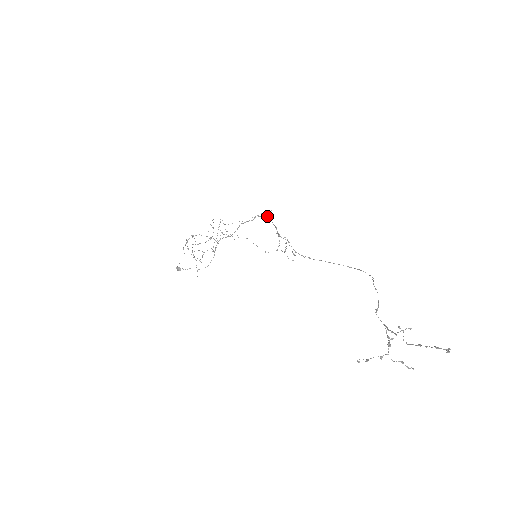
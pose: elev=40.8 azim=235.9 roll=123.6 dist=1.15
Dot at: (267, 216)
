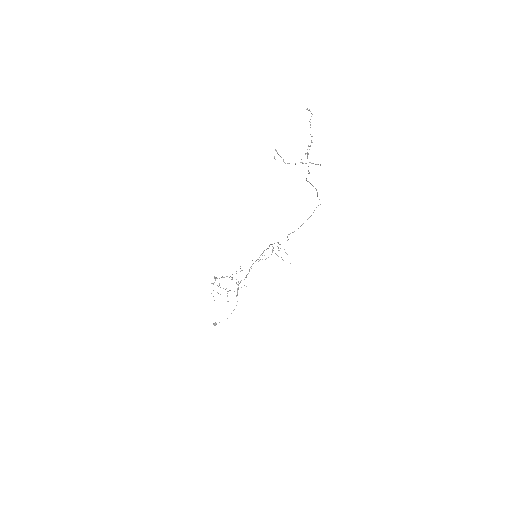
Dot at: occluded
